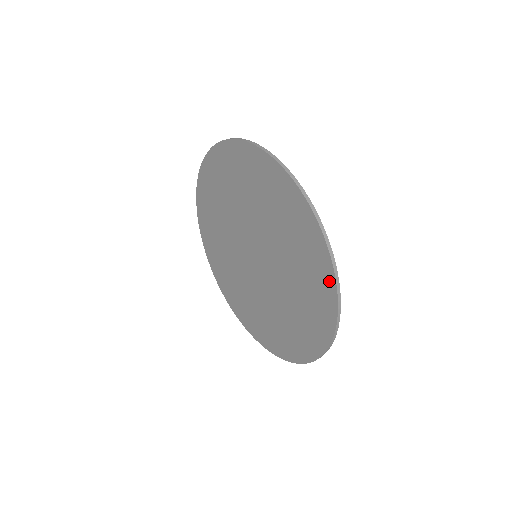
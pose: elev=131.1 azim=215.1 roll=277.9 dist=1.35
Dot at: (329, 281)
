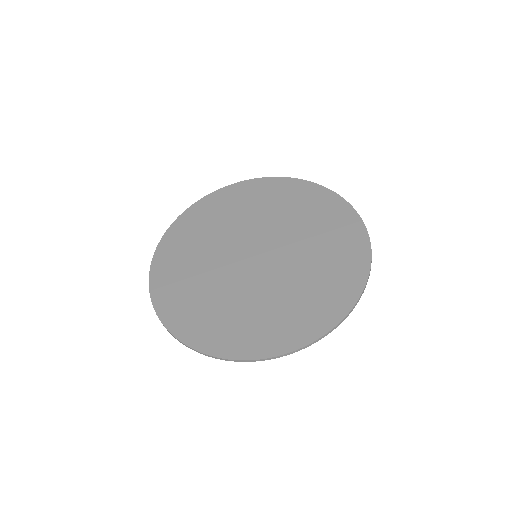
Dot at: (353, 219)
